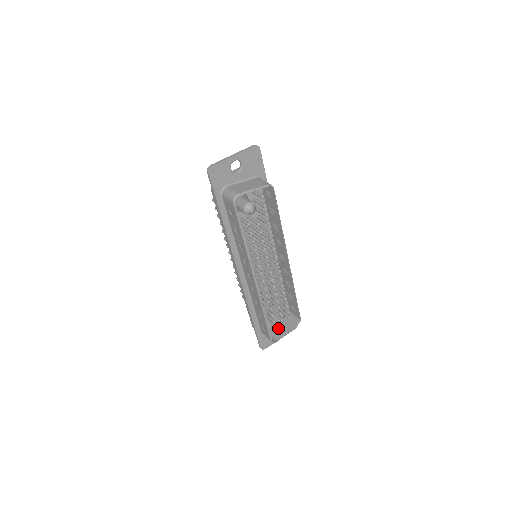
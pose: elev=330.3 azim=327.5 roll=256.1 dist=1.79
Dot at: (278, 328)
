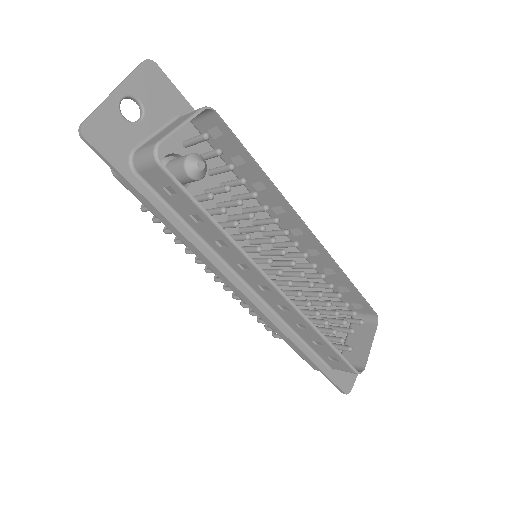
Dot at: occluded
